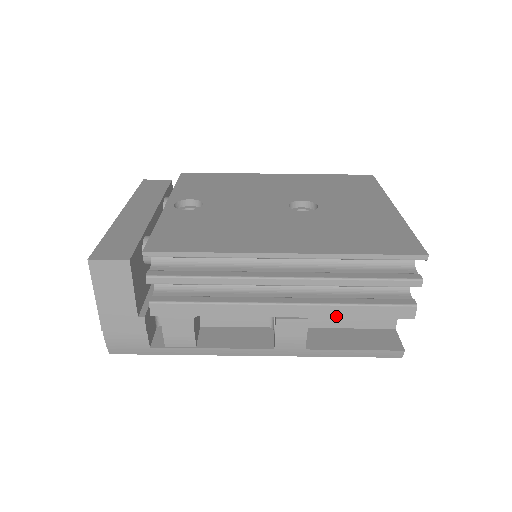
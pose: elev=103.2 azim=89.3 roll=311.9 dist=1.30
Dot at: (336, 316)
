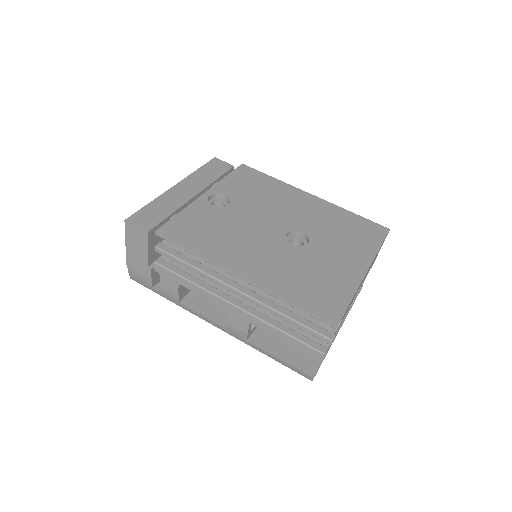
Dot at: (268, 331)
